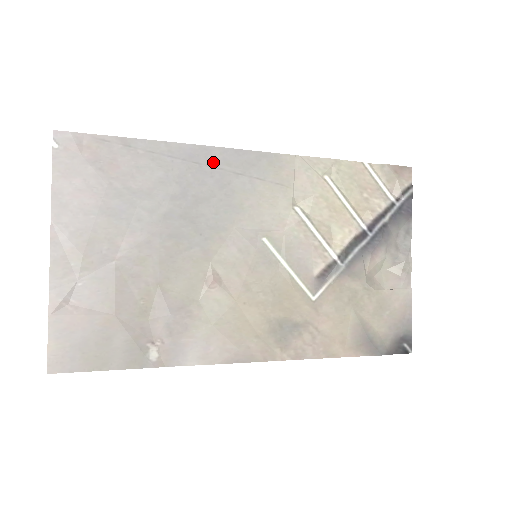
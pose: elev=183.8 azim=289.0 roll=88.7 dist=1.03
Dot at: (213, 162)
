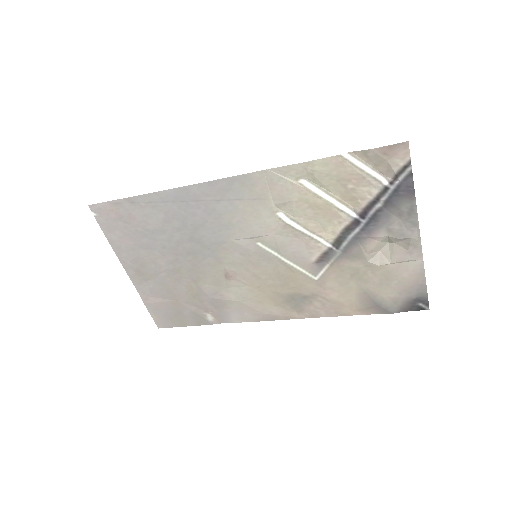
Dot at: (195, 197)
